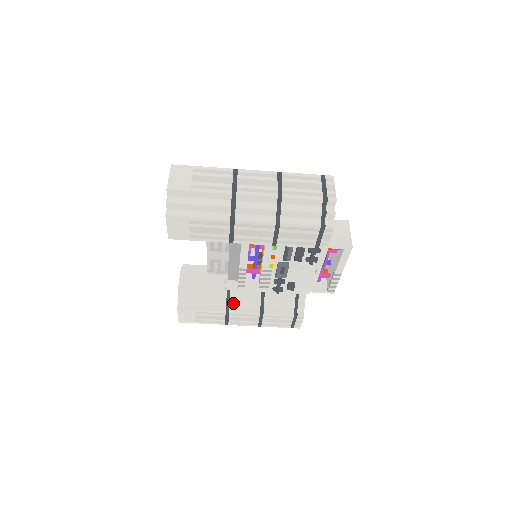
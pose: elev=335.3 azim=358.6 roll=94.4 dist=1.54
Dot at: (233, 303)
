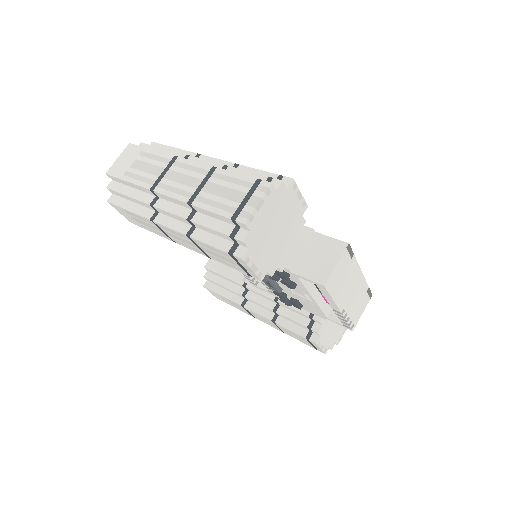
Dot at: (248, 299)
